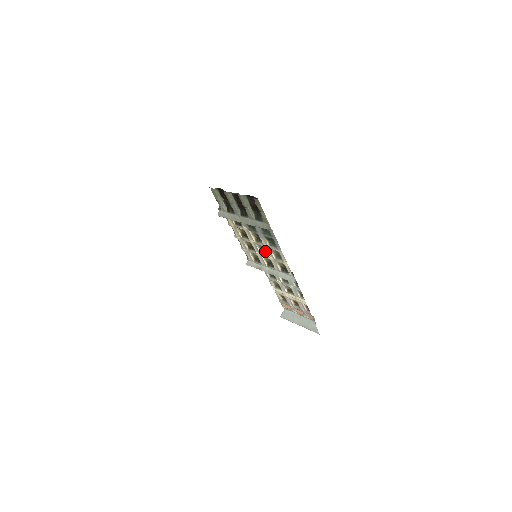
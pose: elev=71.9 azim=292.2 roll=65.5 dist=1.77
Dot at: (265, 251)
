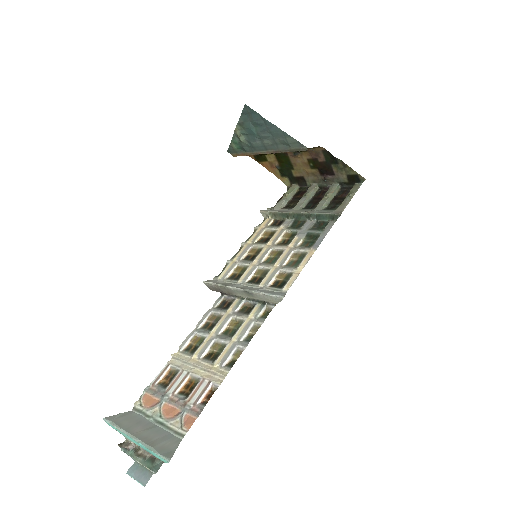
Dot at: (275, 259)
